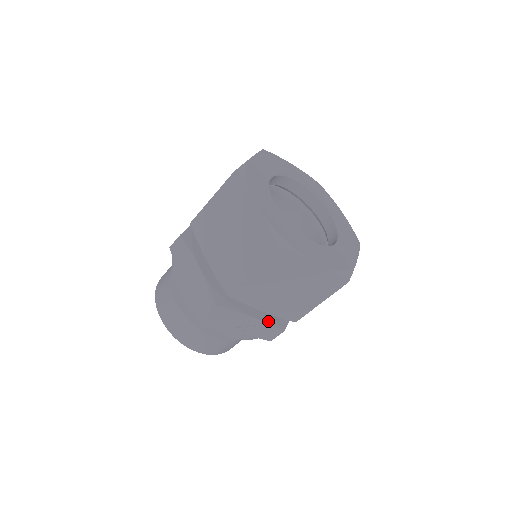
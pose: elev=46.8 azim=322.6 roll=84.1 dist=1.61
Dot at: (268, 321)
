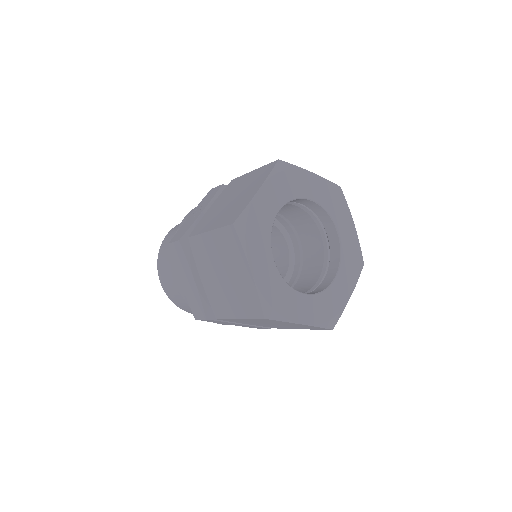
Dot at: occluded
